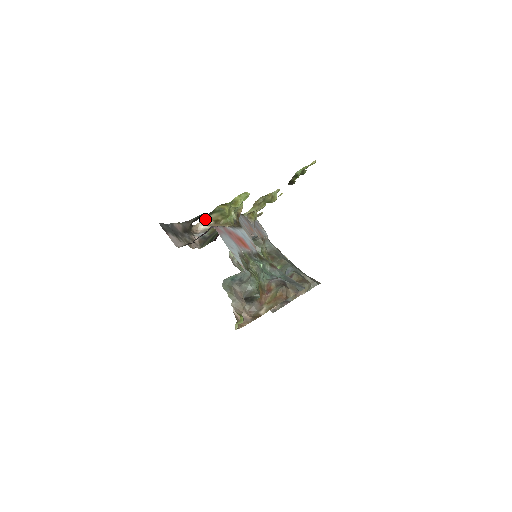
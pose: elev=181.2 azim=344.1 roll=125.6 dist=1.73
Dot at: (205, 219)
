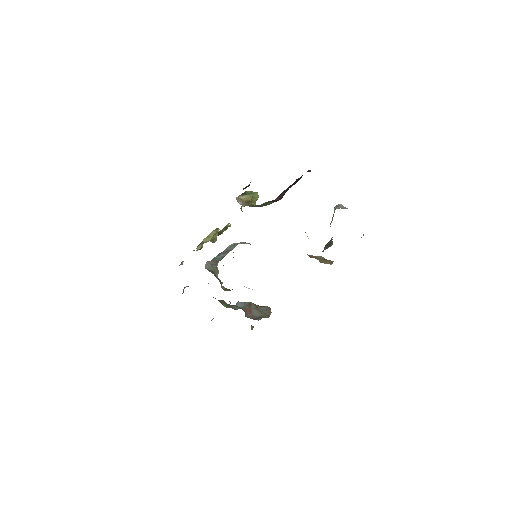
Dot at: (238, 197)
